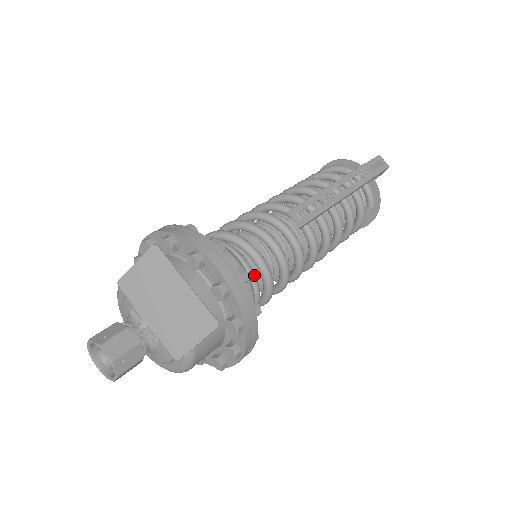
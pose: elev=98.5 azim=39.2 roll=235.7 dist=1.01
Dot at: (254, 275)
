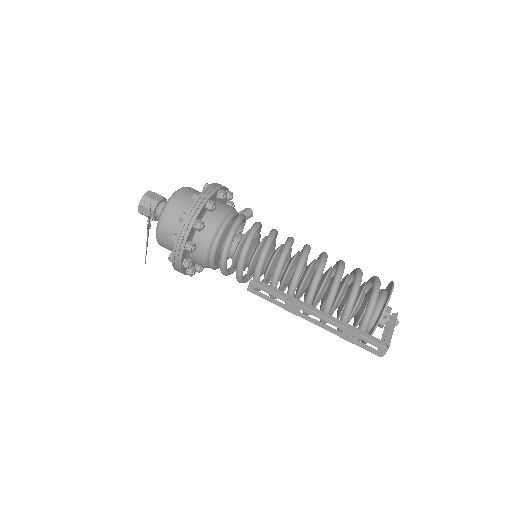
Dot at: (211, 266)
